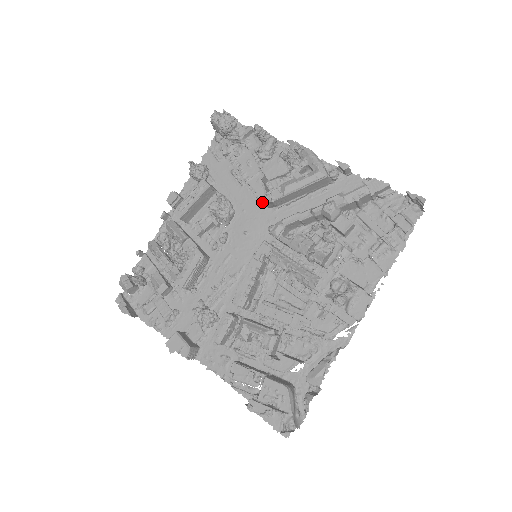
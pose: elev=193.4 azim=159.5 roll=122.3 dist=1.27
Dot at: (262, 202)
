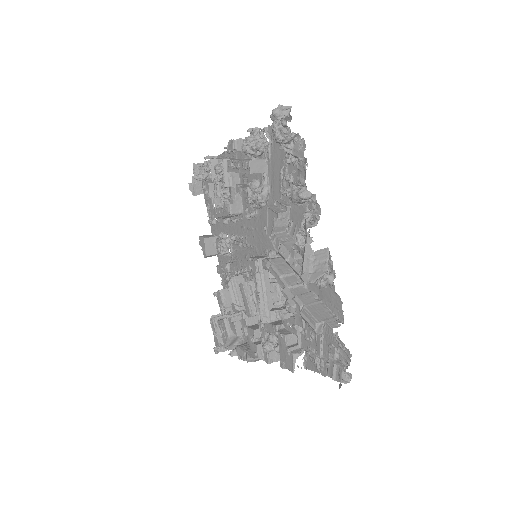
Dot at: (268, 235)
